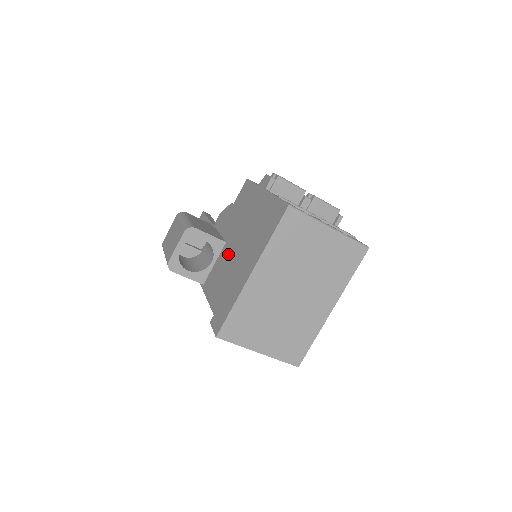
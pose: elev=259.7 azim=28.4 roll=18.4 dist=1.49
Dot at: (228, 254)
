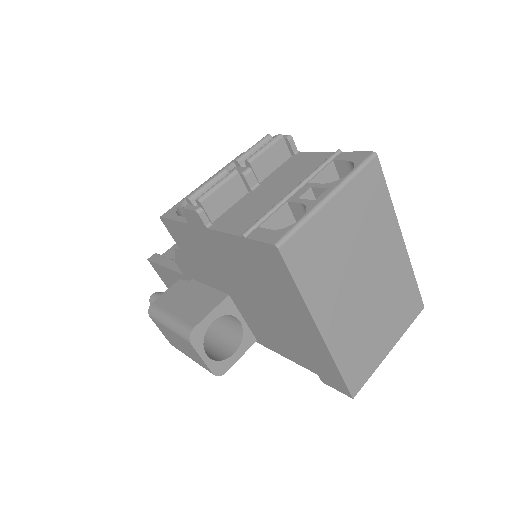
Dot at: (251, 309)
